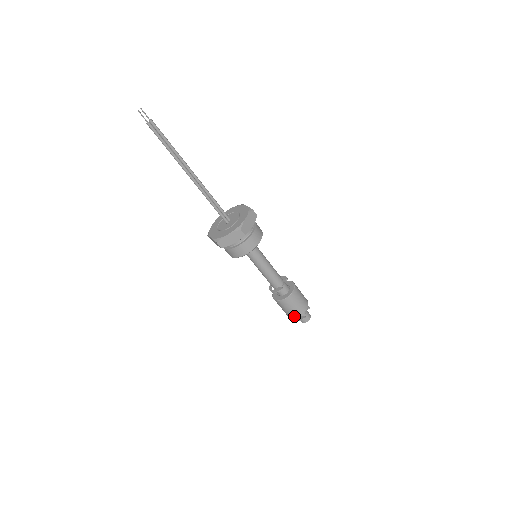
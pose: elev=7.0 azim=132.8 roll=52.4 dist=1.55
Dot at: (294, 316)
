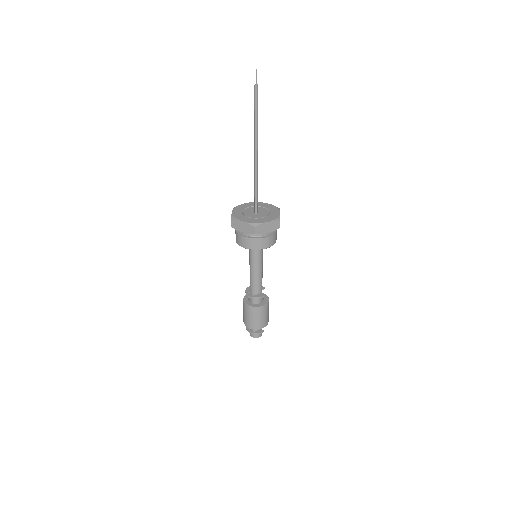
Dot at: (258, 327)
